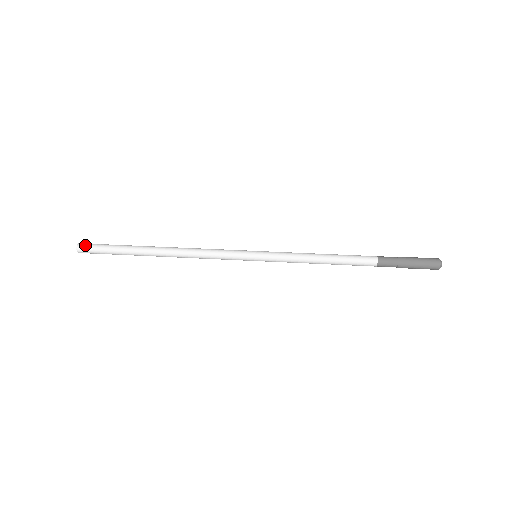
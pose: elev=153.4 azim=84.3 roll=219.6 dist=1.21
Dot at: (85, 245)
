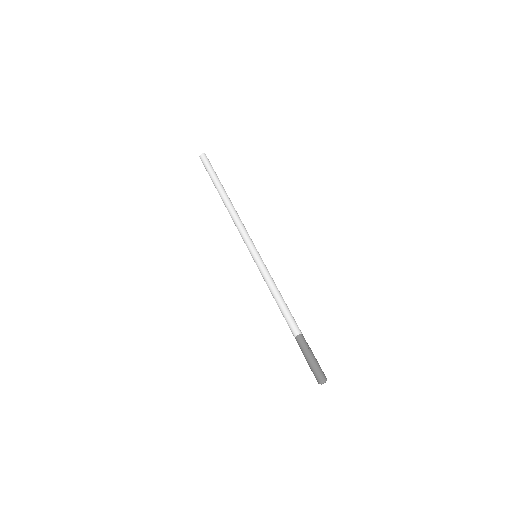
Dot at: (202, 159)
